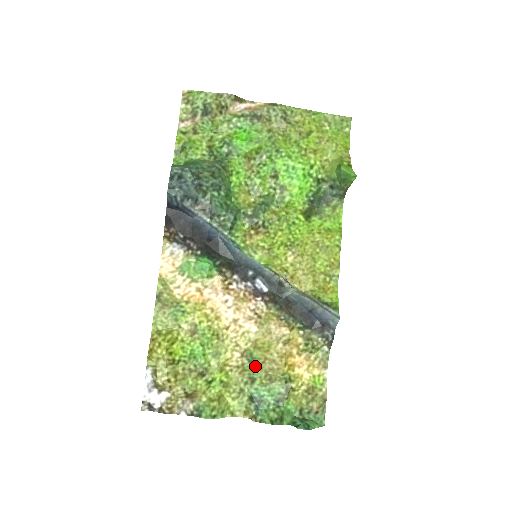
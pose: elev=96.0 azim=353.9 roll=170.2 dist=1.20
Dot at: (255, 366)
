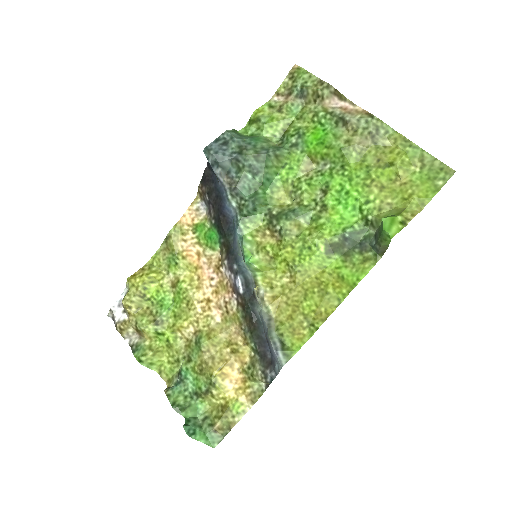
Dot at: (197, 349)
